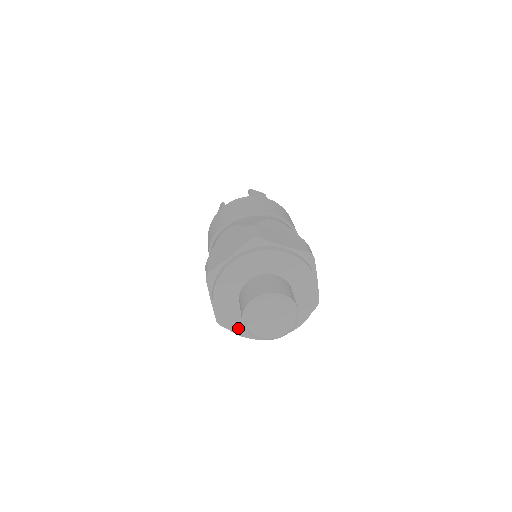
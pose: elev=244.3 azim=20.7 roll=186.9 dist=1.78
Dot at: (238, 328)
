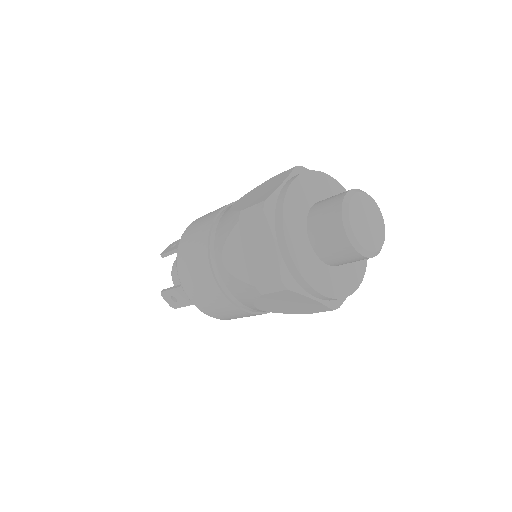
Dot at: (350, 285)
